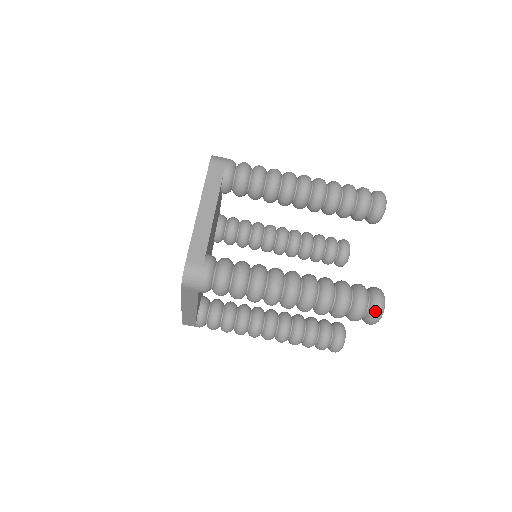
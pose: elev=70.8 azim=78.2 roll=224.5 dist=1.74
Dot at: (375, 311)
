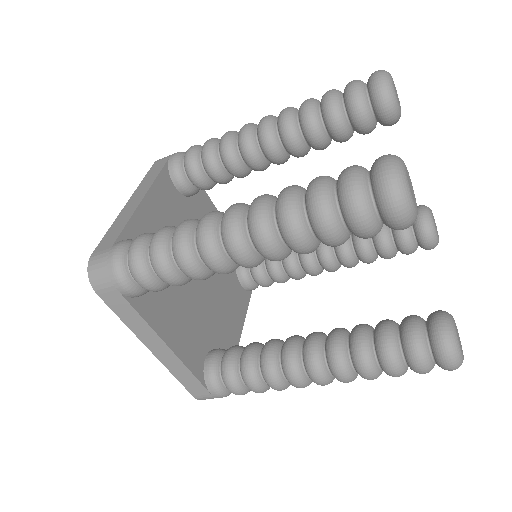
Dot at: occluded
